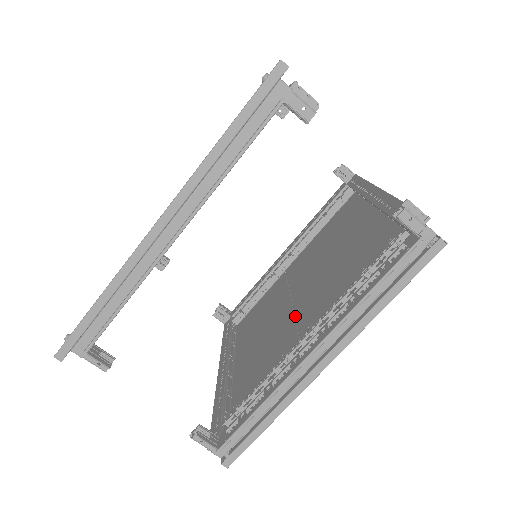
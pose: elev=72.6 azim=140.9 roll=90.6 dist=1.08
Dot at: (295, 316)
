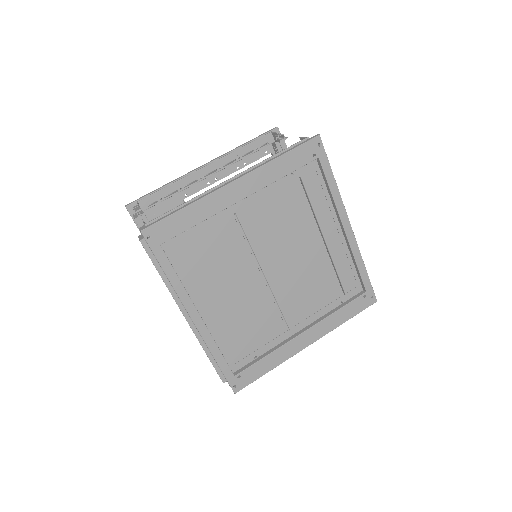
Dot at: (253, 253)
